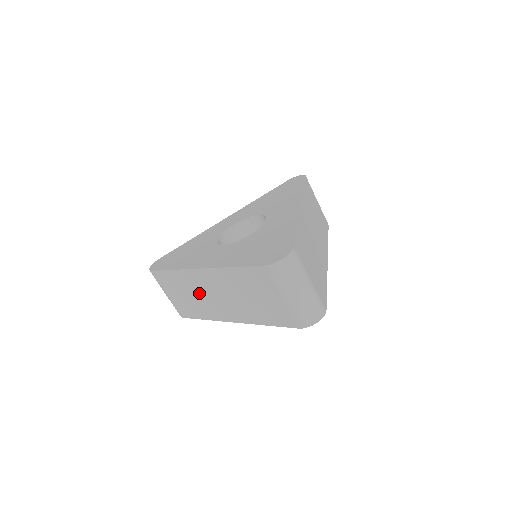
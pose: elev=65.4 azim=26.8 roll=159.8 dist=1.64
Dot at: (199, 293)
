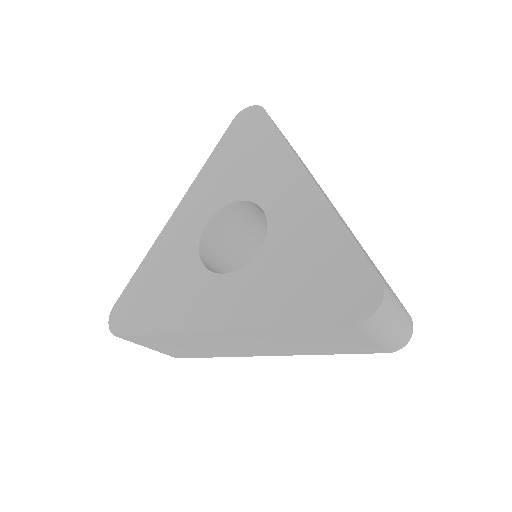
Dot at: (213, 345)
